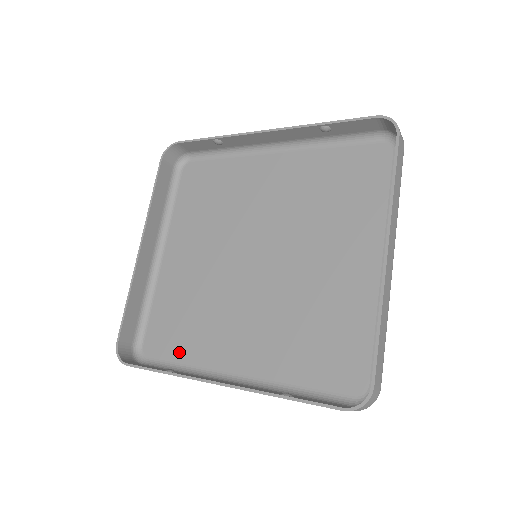
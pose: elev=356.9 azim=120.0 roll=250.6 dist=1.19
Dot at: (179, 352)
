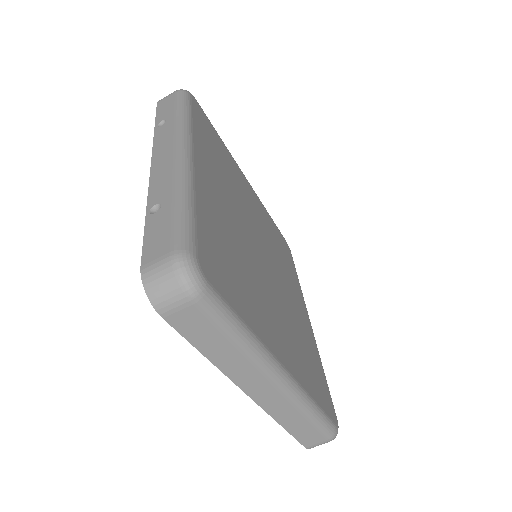
Dot at: occluded
